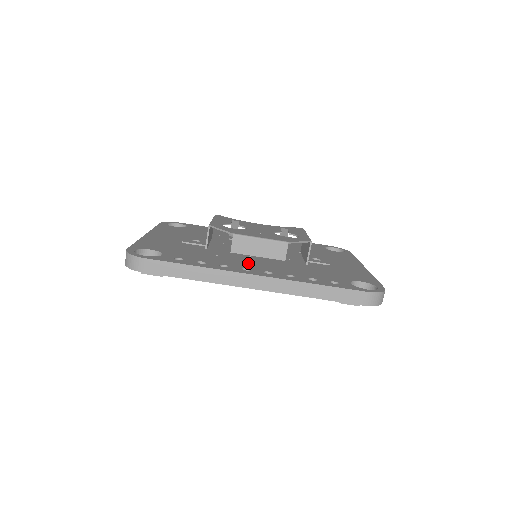
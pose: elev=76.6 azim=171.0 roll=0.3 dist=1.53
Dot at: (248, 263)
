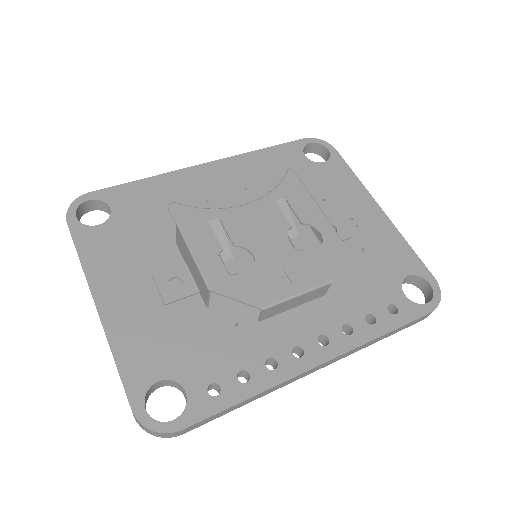
Dot at: (284, 323)
